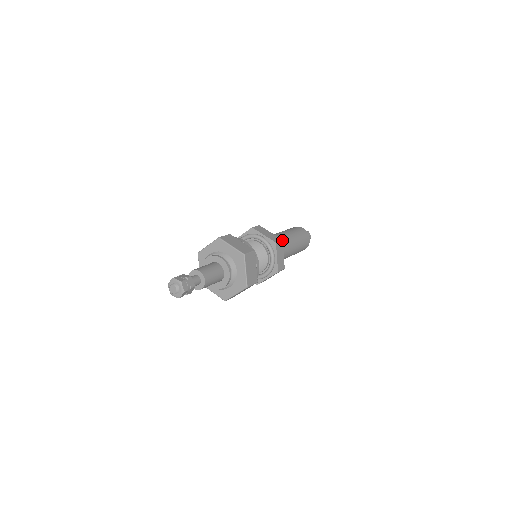
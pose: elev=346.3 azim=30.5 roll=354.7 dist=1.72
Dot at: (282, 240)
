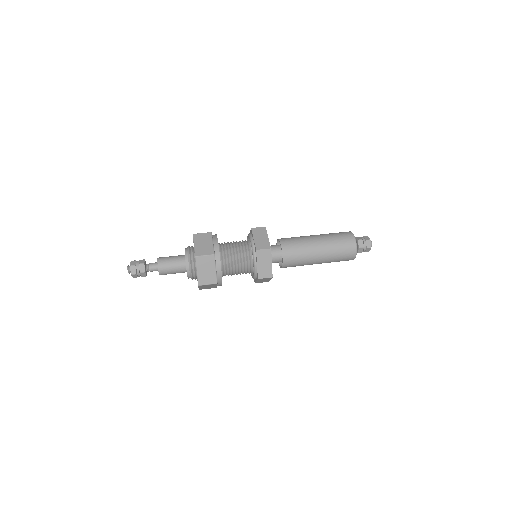
Dot at: (272, 277)
